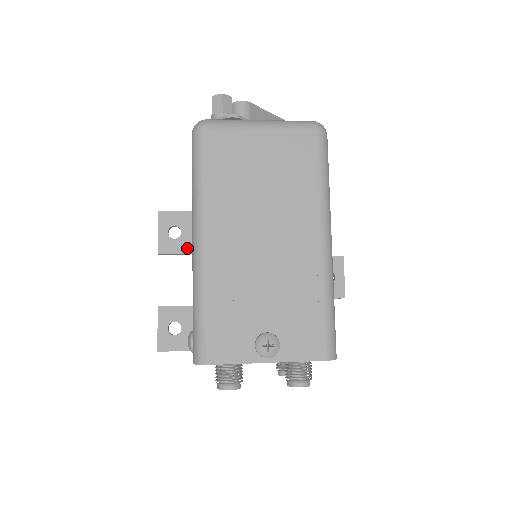
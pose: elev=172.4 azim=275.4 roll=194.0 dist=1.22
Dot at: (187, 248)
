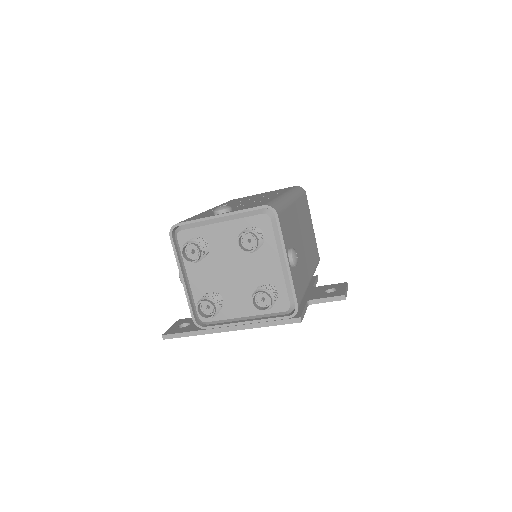
Dot at: occluded
